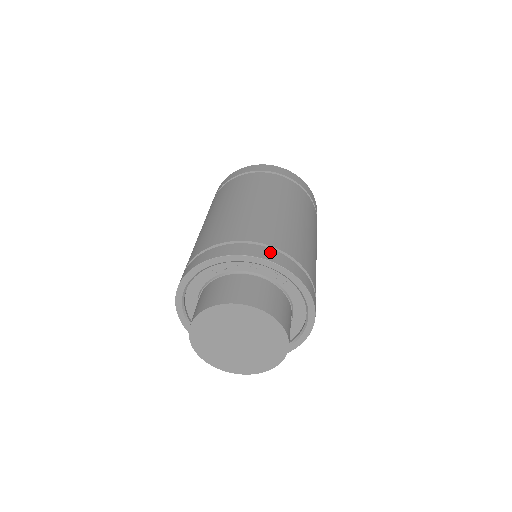
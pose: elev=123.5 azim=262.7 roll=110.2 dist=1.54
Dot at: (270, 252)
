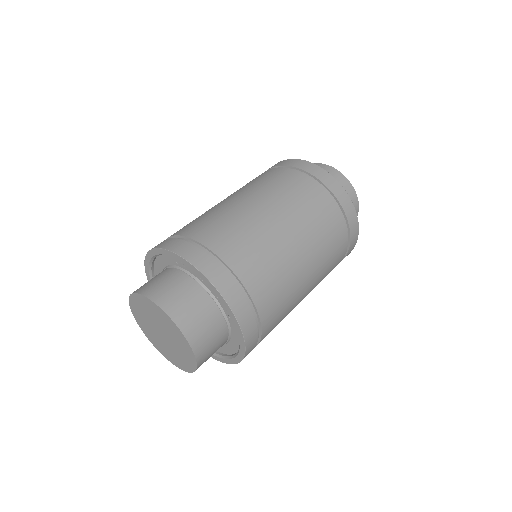
Dot at: (232, 287)
